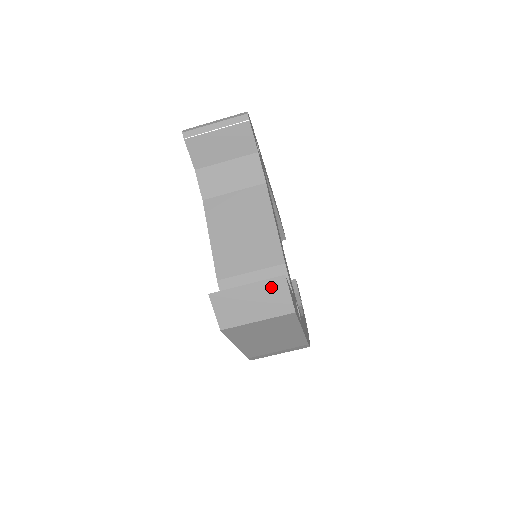
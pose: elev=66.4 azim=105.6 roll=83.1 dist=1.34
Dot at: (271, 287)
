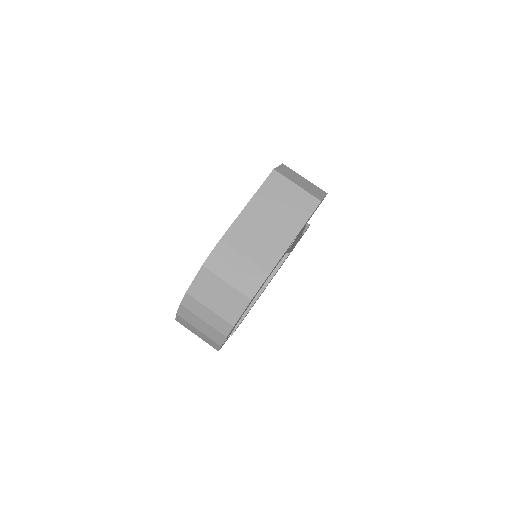
Dot at: (317, 189)
